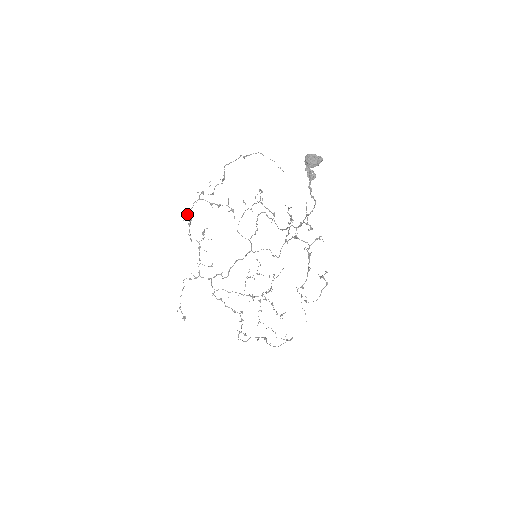
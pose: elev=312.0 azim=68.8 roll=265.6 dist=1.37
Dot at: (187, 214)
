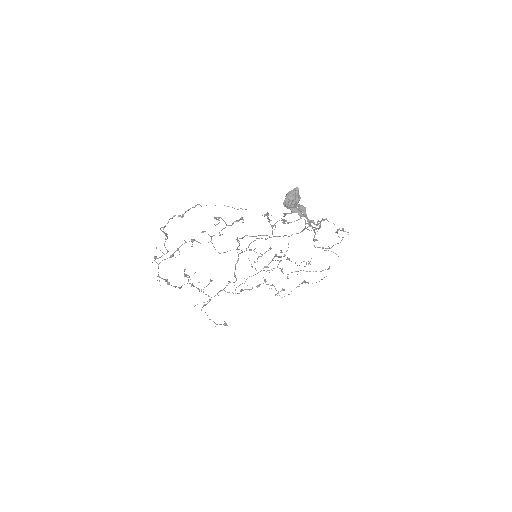
Dot at: (159, 281)
